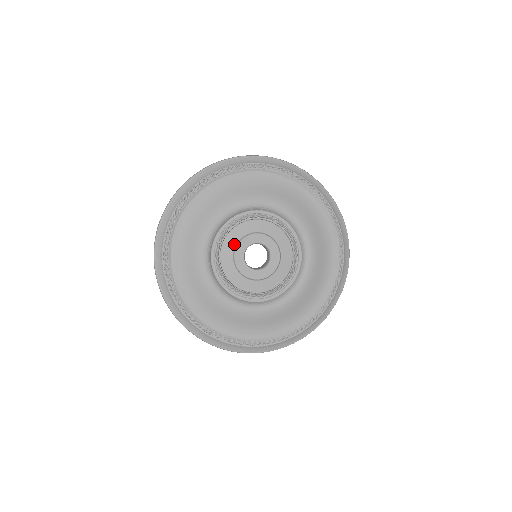
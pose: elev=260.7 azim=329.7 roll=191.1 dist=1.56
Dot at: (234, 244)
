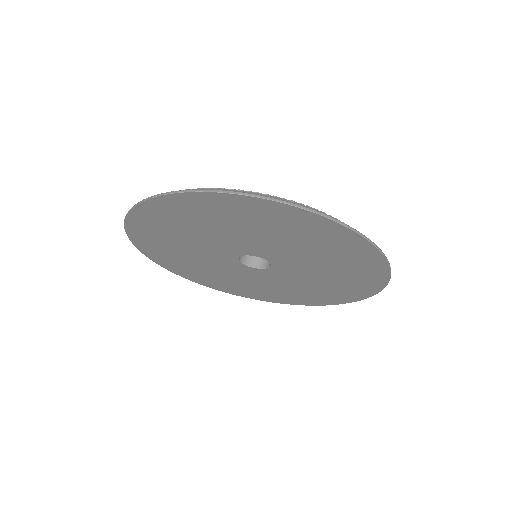
Dot at: occluded
